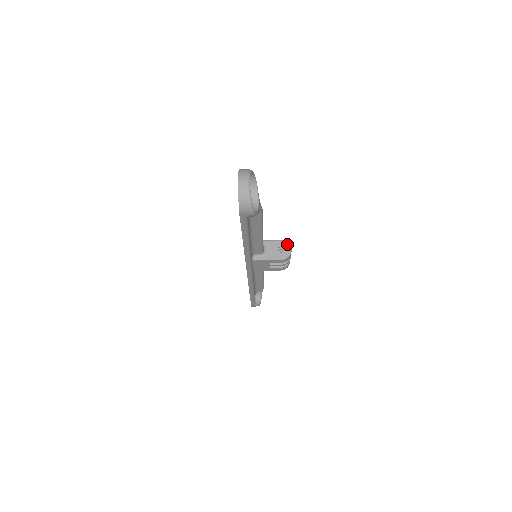
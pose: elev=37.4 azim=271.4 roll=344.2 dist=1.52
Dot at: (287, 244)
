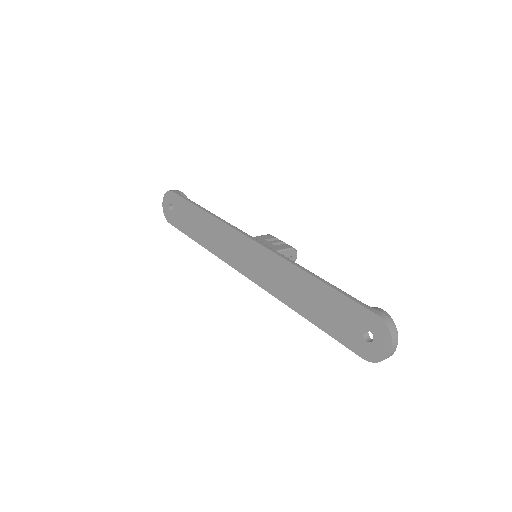
Dot at: (296, 252)
